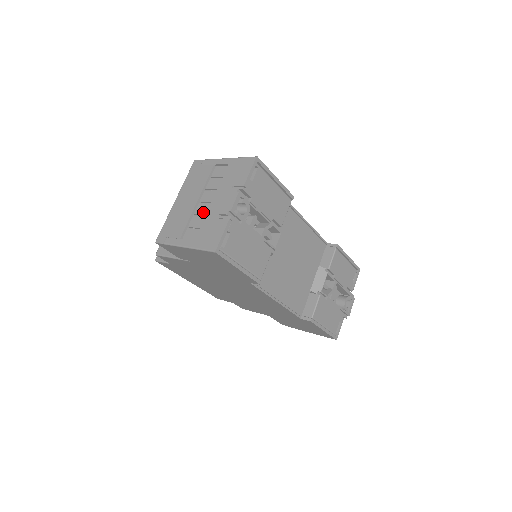
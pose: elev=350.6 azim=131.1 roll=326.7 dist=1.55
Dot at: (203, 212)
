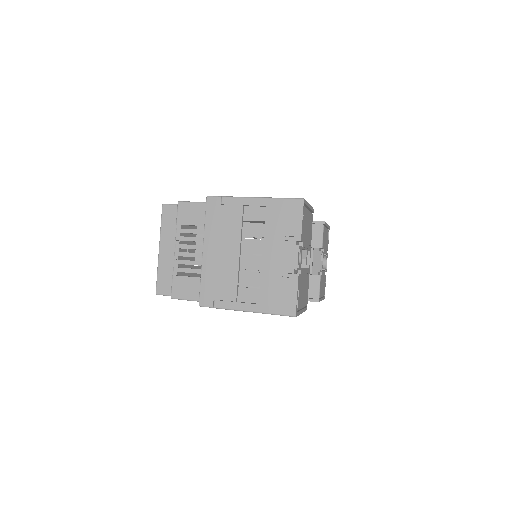
Dot at: (253, 267)
